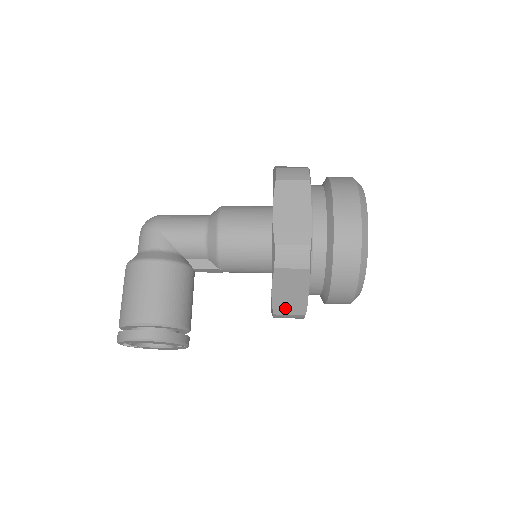
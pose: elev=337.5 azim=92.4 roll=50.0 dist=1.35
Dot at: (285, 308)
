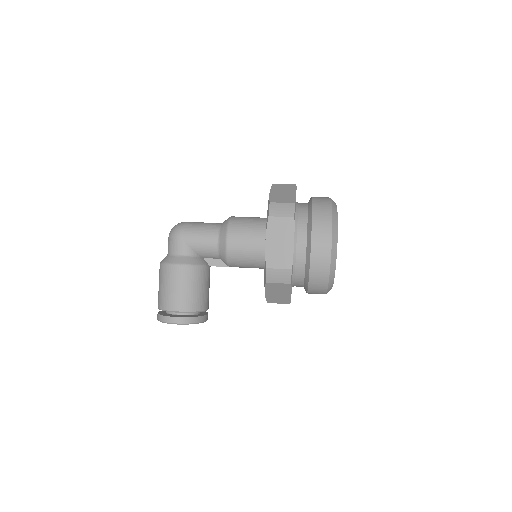
Dot at: (275, 300)
